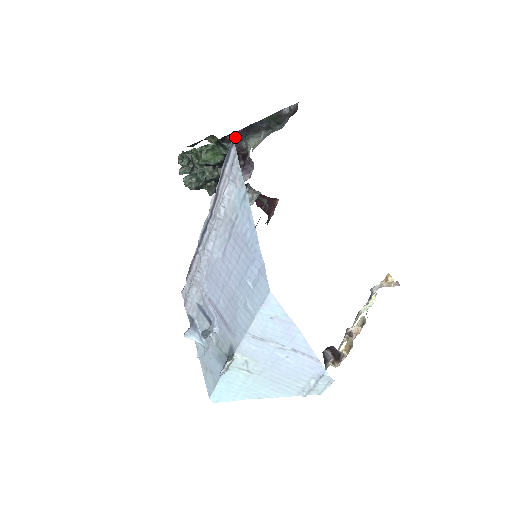
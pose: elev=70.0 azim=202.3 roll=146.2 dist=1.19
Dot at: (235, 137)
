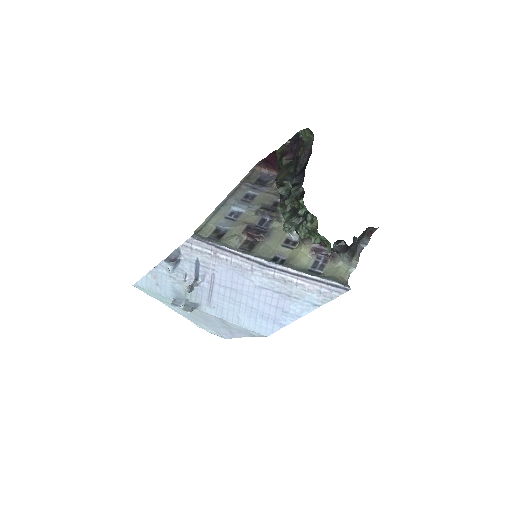
Dot at: (342, 246)
